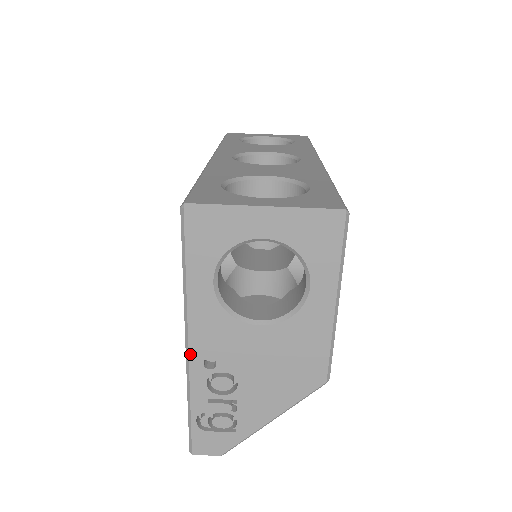
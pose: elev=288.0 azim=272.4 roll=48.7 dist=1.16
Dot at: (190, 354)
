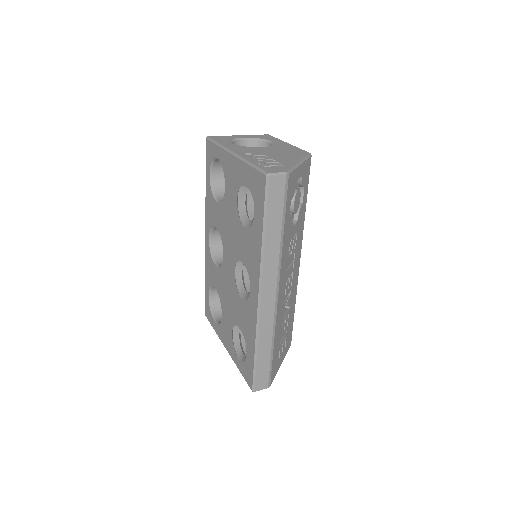
Dot at: (236, 153)
